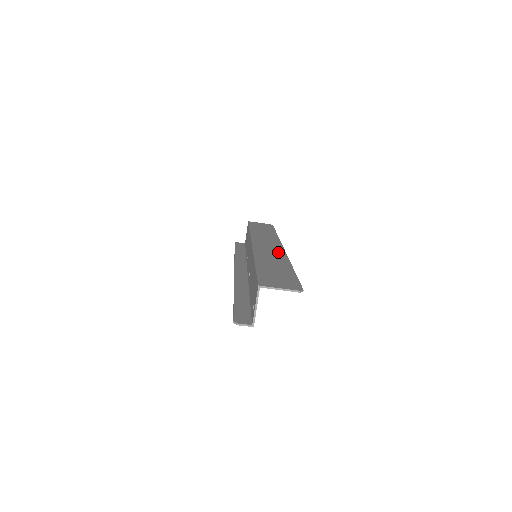
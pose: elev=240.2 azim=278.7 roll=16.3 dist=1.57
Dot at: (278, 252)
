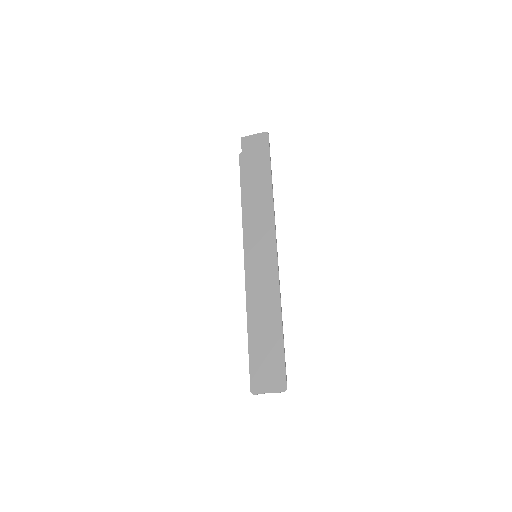
Dot at: (271, 273)
